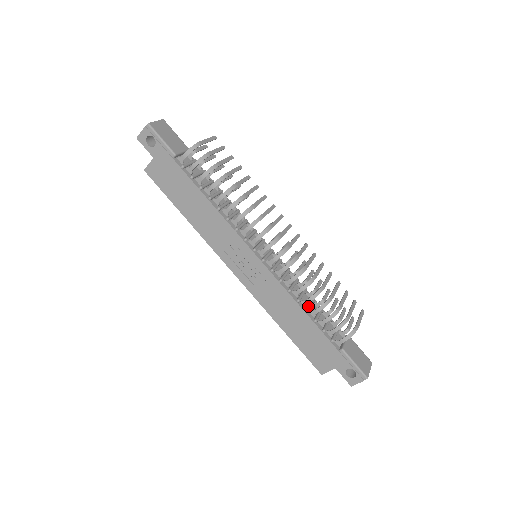
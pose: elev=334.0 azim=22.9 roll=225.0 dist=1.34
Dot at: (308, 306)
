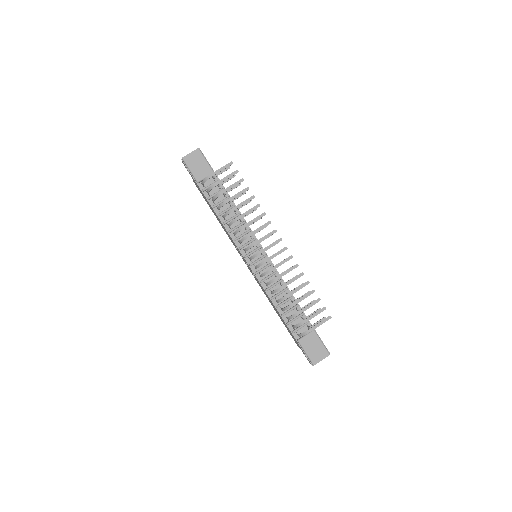
Dot at: (280, 303)
